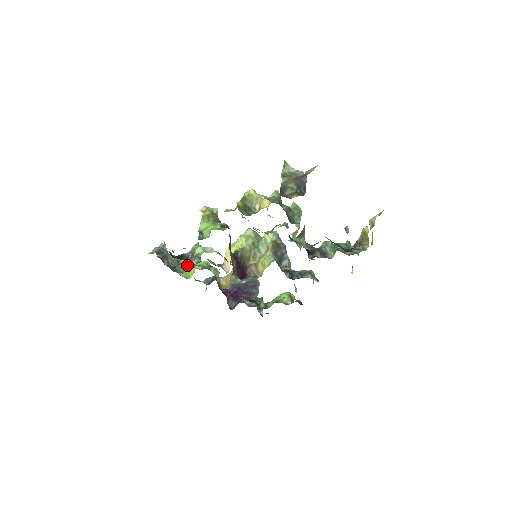
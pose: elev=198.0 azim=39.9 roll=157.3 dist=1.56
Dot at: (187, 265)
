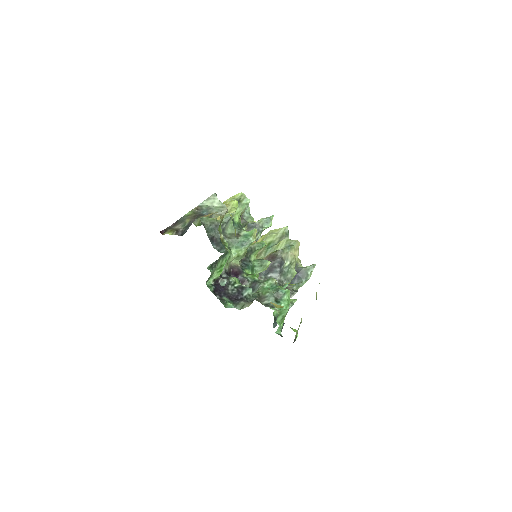
Dot at: occluded
